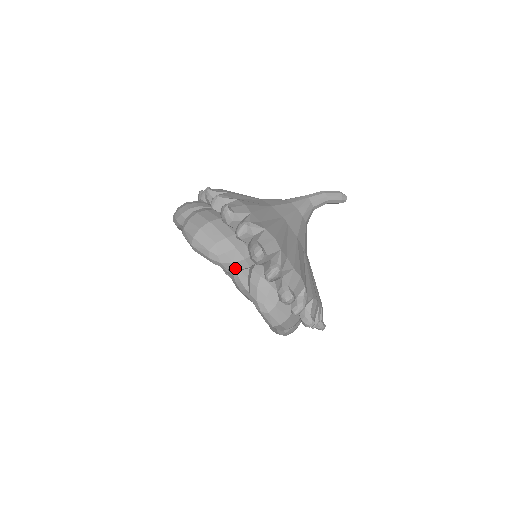
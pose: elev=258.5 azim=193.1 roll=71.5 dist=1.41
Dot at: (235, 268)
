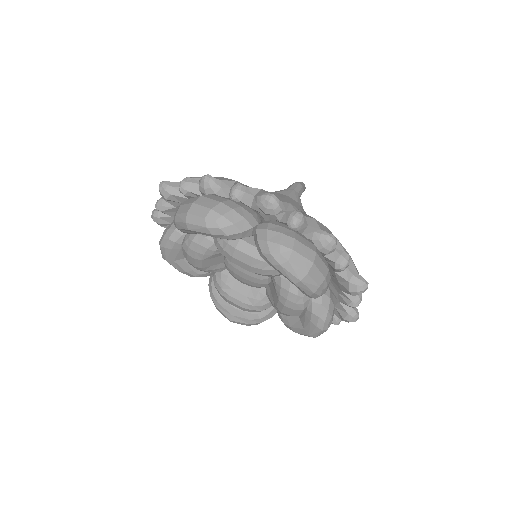
Dot at: occluded
